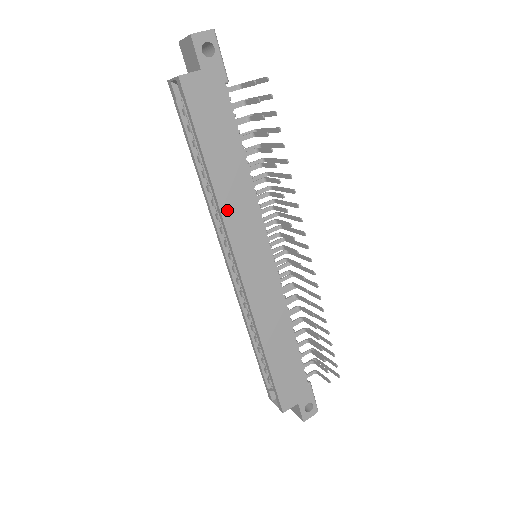
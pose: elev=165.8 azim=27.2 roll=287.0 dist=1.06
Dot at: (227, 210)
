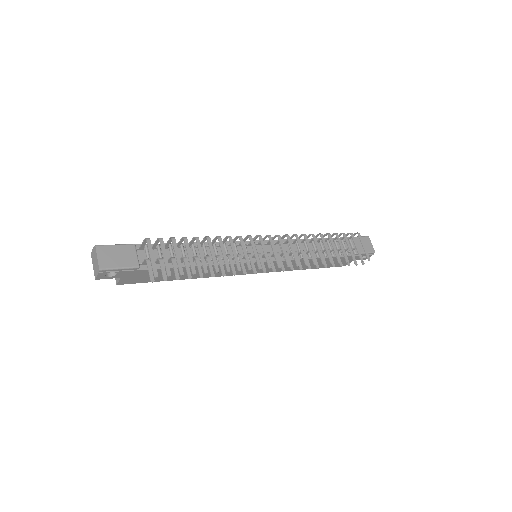
Dot at: occluded
